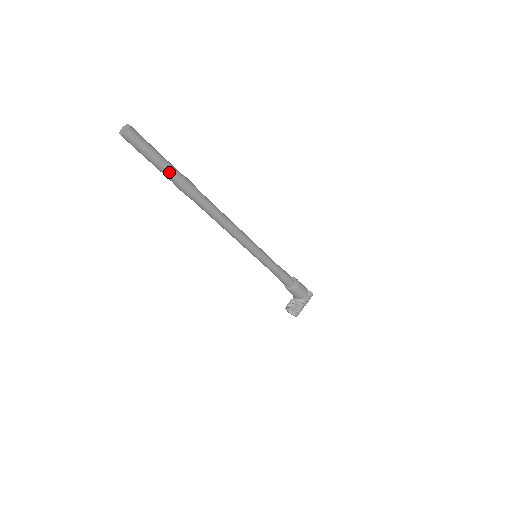
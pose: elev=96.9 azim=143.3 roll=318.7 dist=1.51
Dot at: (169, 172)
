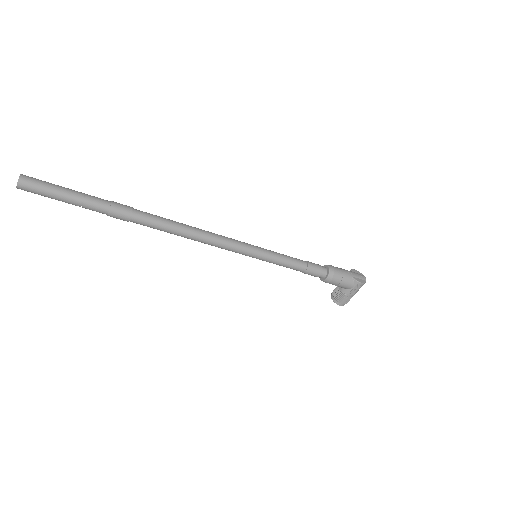
Dot at: (89, 208)
